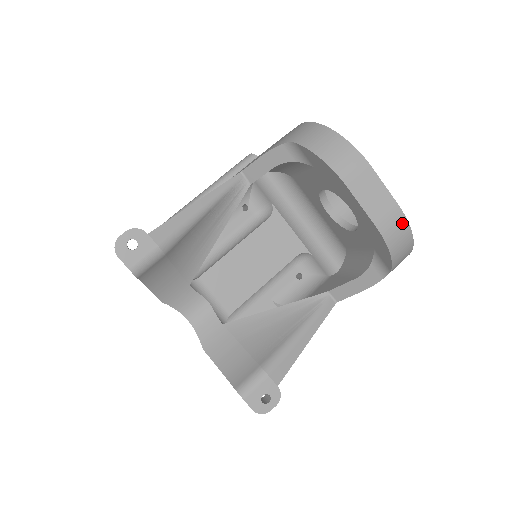
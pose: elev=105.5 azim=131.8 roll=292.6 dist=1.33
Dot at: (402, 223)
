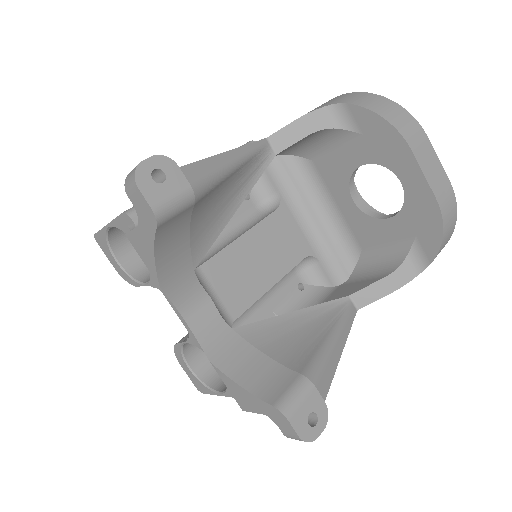
Dot at: (453, 203)
